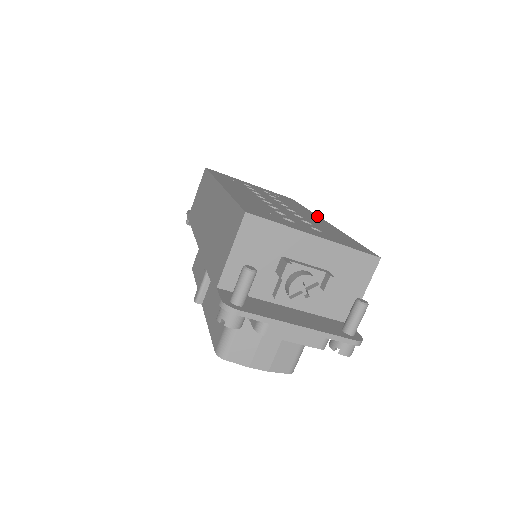
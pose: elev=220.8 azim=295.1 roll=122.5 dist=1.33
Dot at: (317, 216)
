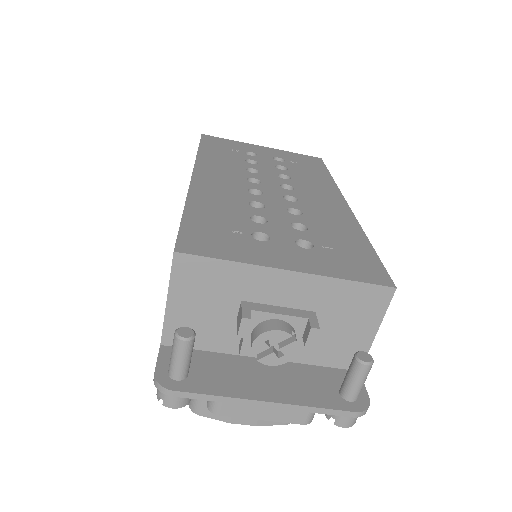
Dot at: (337, 193)
